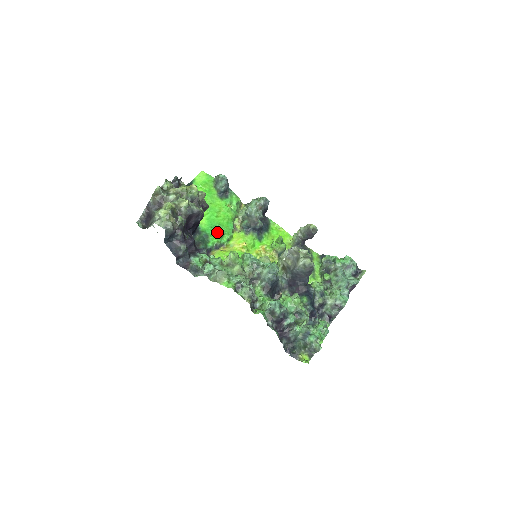
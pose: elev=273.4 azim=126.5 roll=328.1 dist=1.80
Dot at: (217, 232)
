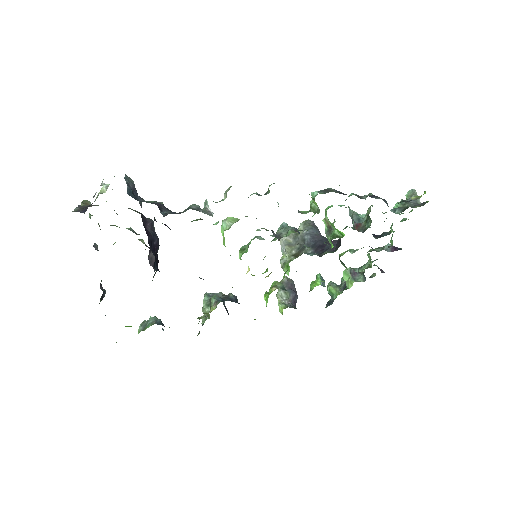
Dot at: occluded
